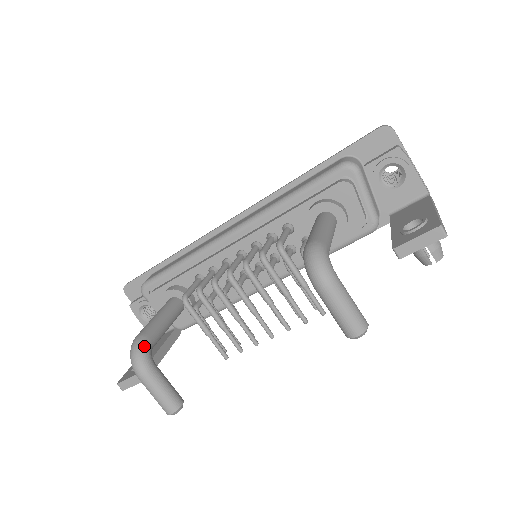
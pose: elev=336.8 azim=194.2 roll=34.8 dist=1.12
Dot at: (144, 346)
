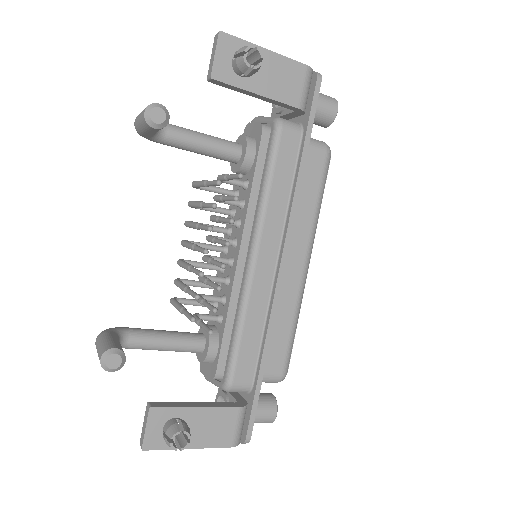
Dot at: (115, 328)
